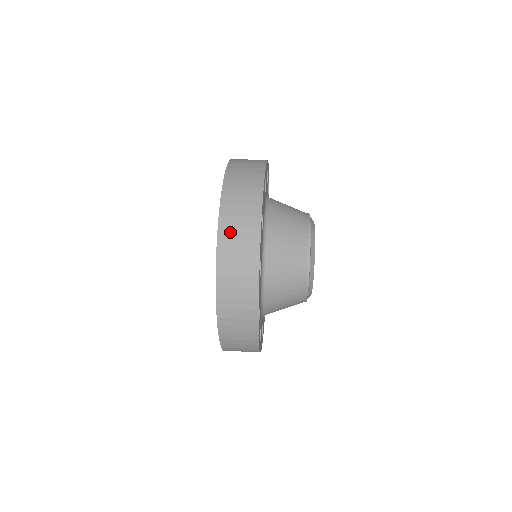
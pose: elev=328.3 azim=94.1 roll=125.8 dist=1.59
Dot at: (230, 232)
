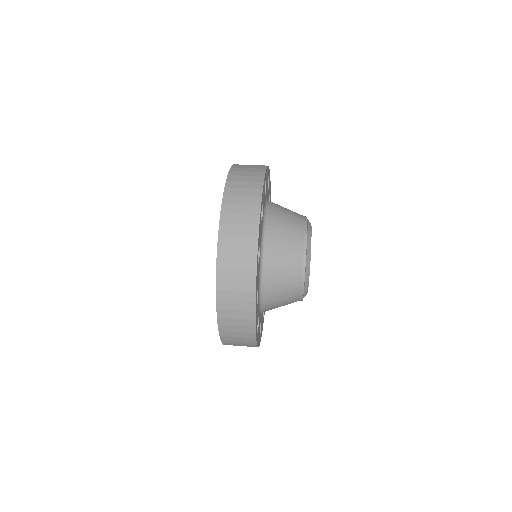
Dot at: (231, 218)
